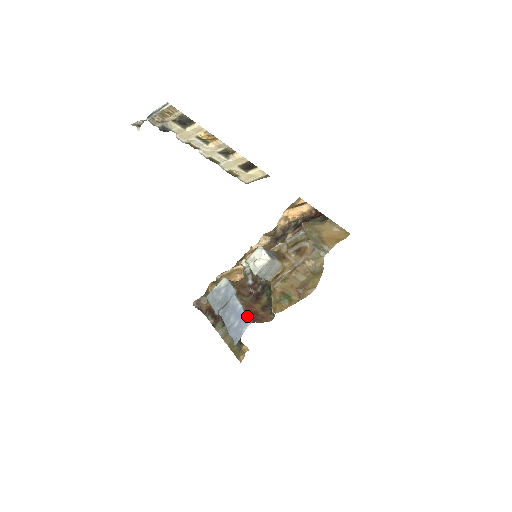
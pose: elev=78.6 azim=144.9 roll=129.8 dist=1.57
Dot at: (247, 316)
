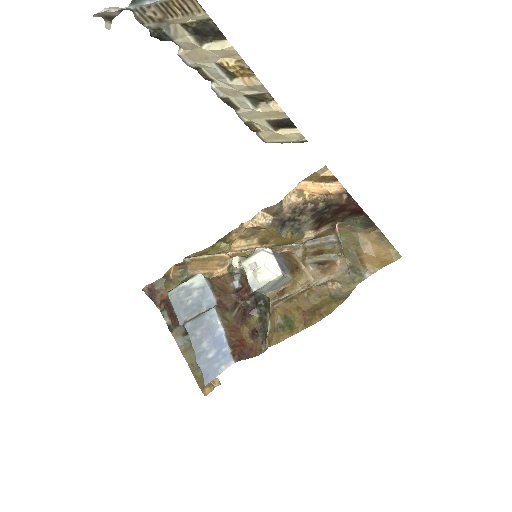
Dot at: (230, 349)
